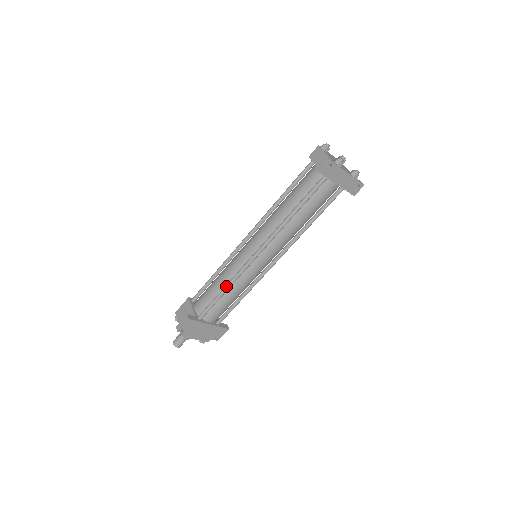
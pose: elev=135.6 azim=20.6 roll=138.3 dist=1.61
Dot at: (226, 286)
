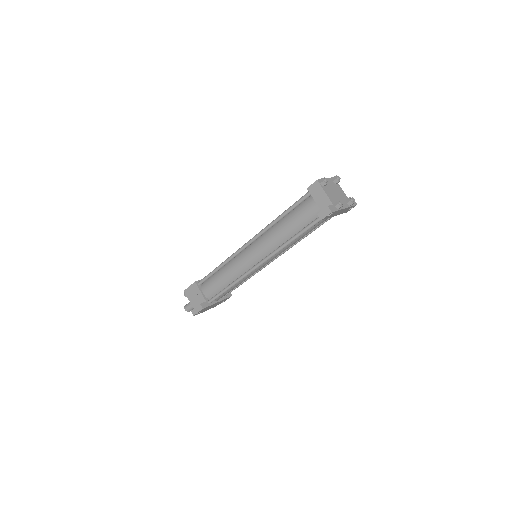
Dot at: (233, 284)
